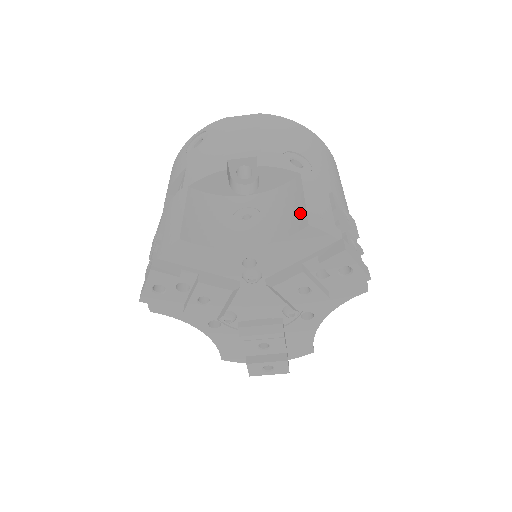
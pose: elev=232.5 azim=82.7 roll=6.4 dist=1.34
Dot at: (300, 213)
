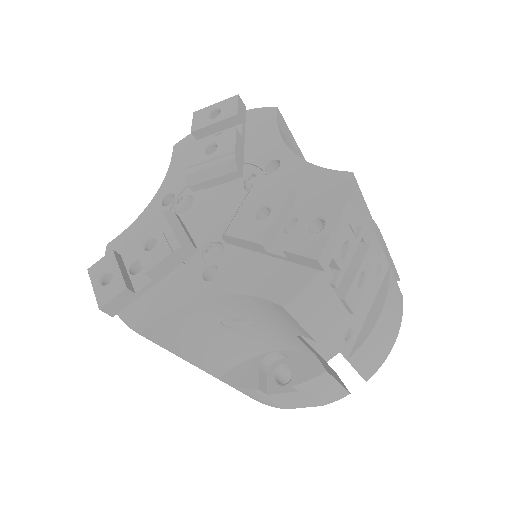
Dot at: occluded
